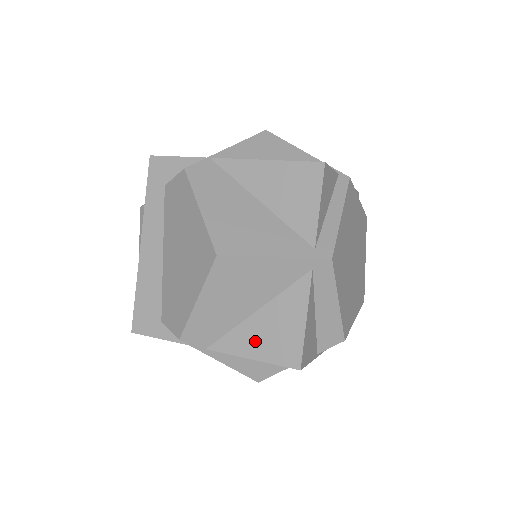
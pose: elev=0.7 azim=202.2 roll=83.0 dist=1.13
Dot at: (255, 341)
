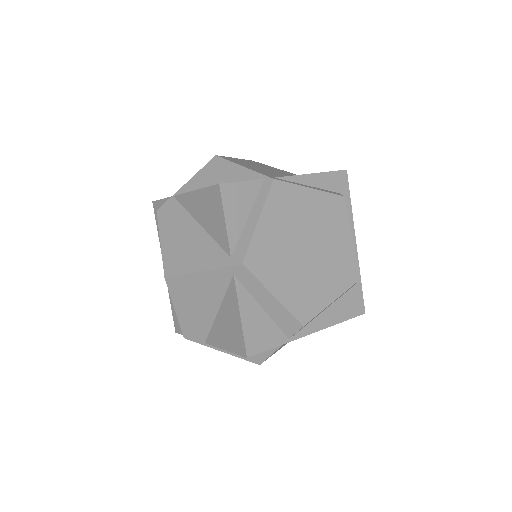
Dot at: (223, 336)
